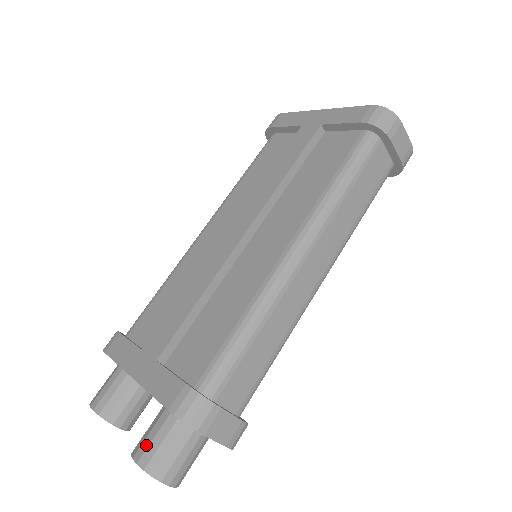
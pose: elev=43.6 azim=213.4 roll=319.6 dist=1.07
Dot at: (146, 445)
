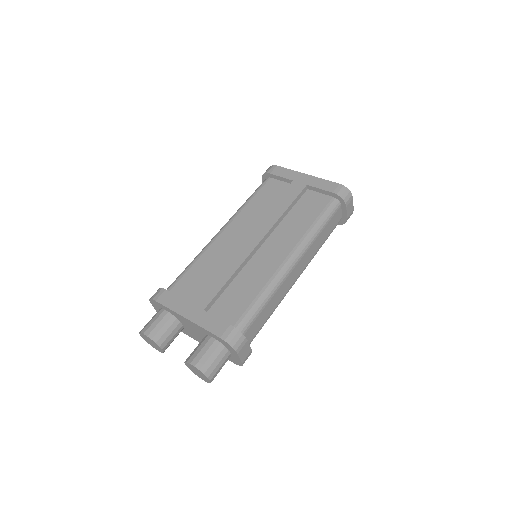
Dot at: (200, 357)
